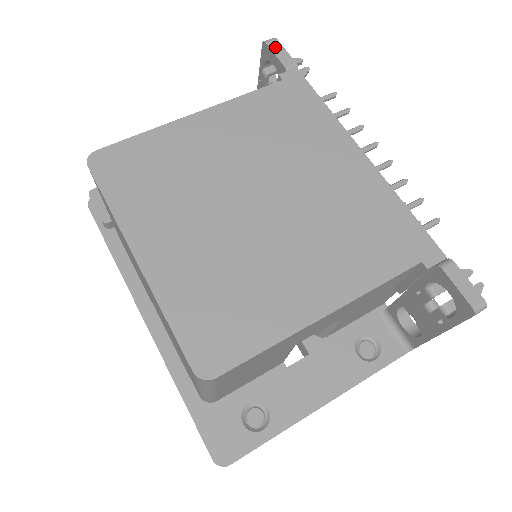
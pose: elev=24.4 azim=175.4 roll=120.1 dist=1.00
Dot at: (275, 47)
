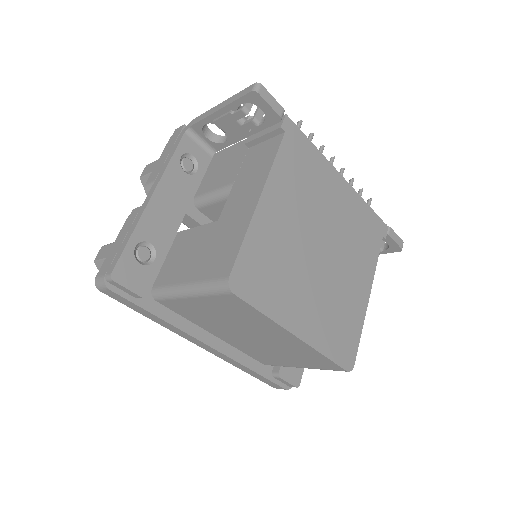
Dot at: (266, 96)
